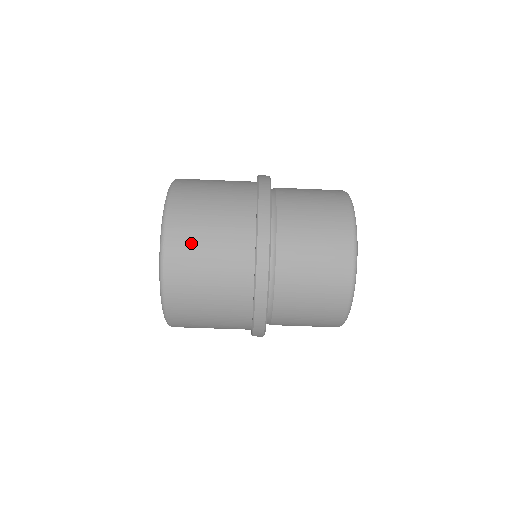
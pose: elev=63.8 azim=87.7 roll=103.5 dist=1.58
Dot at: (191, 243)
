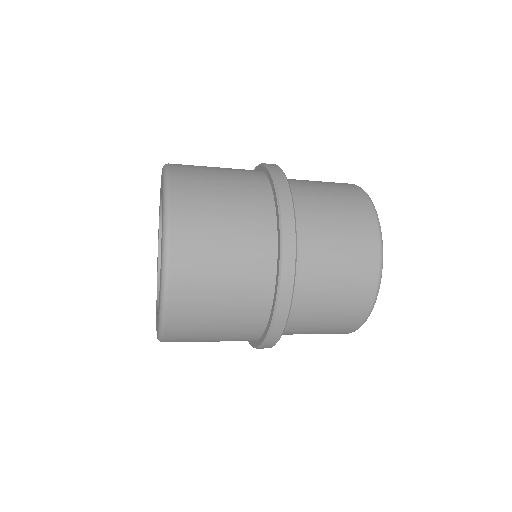
Dot at: (201, 267)
